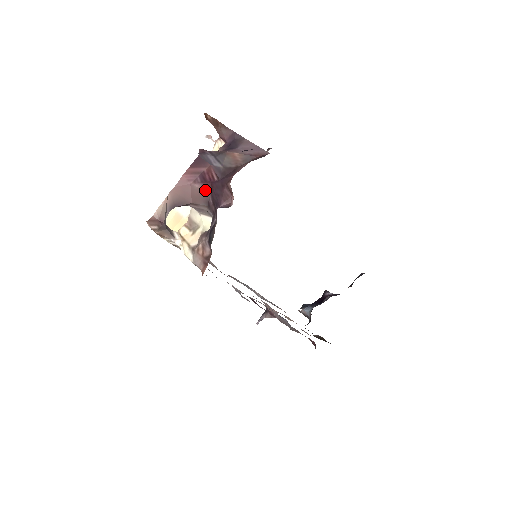
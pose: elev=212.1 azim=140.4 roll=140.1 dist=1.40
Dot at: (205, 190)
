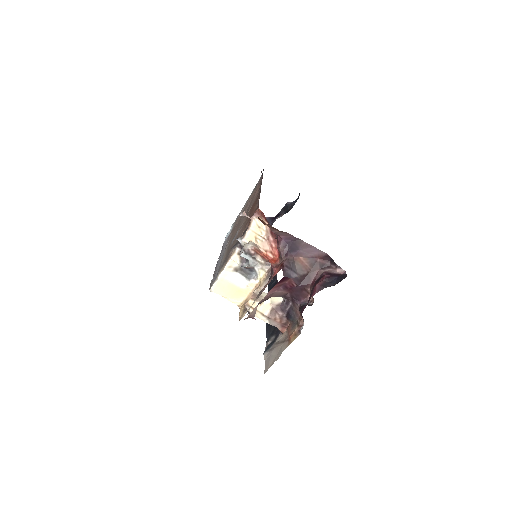
Dot at: (286, 292)
